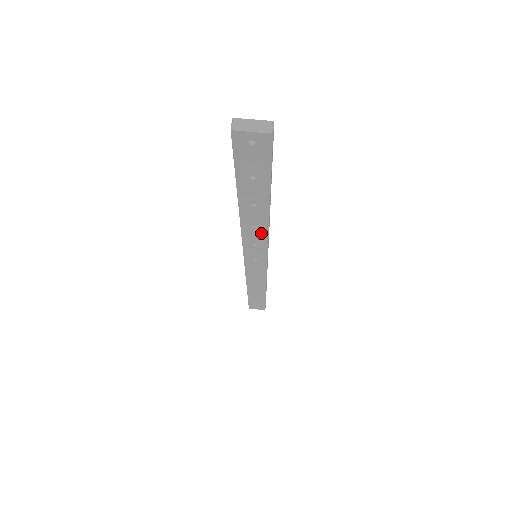
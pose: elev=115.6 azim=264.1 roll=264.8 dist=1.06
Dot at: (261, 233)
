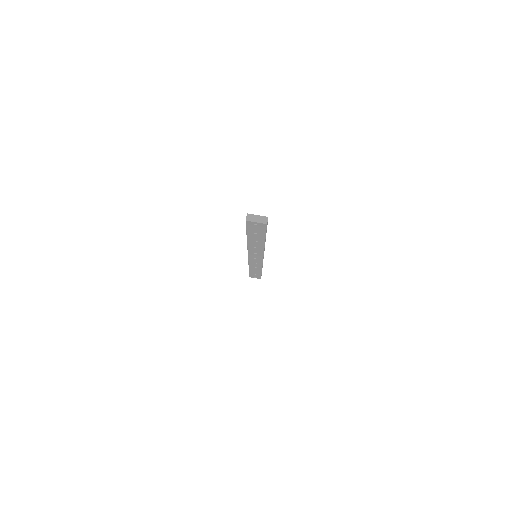
Dot at: (260, 250)
